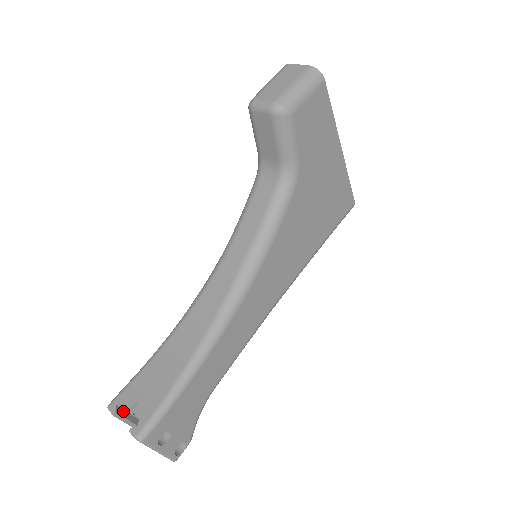
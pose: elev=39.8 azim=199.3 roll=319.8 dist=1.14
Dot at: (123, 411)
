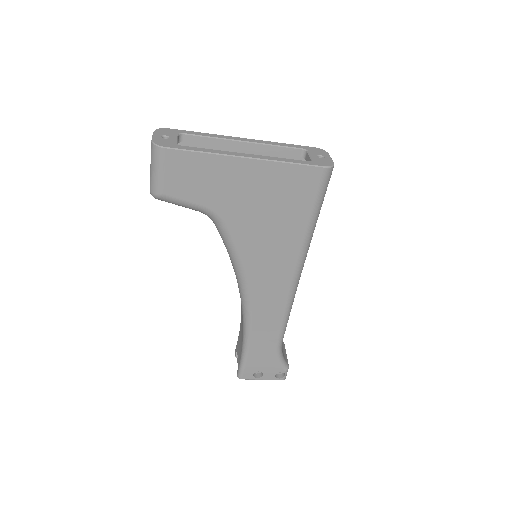
Dot at: occluded
